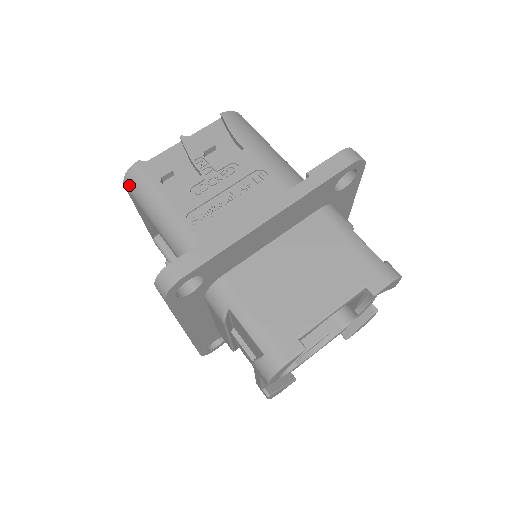
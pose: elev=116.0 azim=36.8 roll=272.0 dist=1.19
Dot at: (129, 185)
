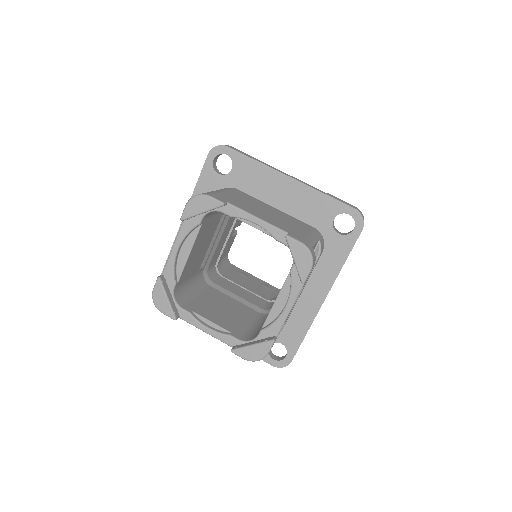
Dot at: occluded
